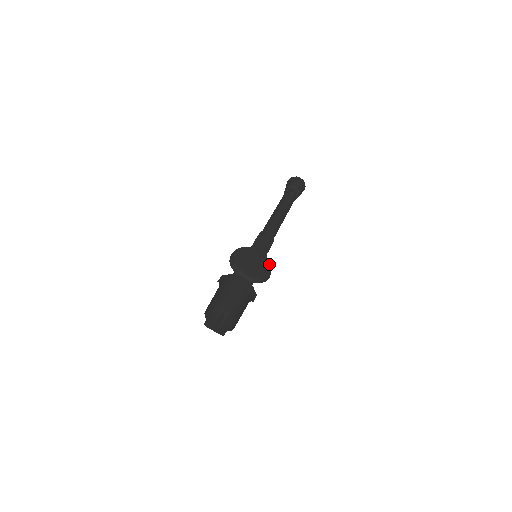
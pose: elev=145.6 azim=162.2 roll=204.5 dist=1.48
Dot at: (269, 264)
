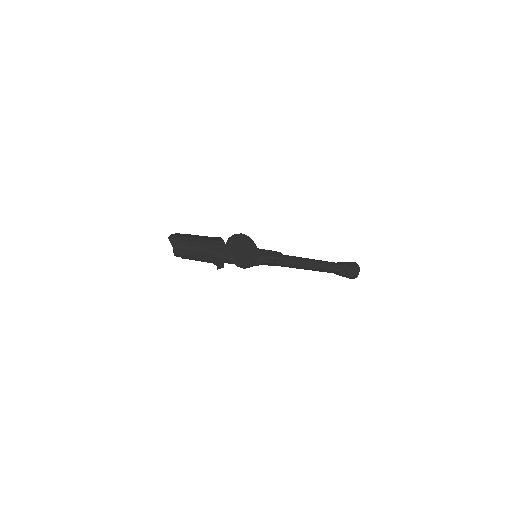
Dot at: (253, 262)
